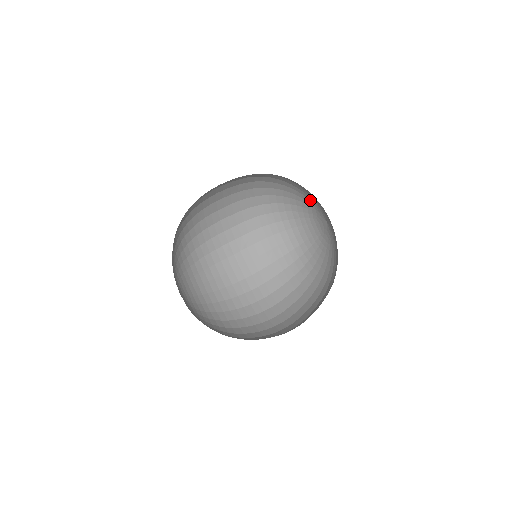
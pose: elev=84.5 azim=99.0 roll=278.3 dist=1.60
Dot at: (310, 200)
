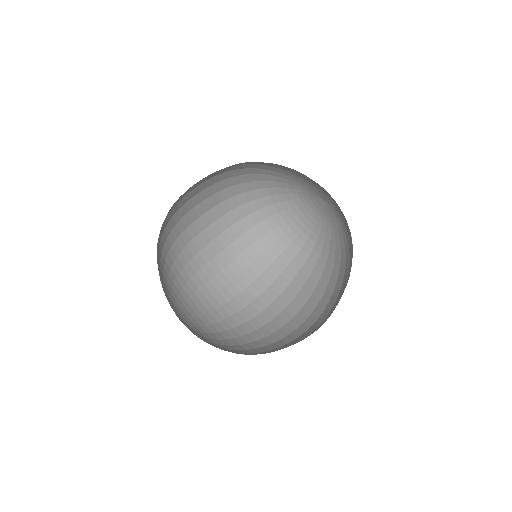
Dot at: (299, 193)
